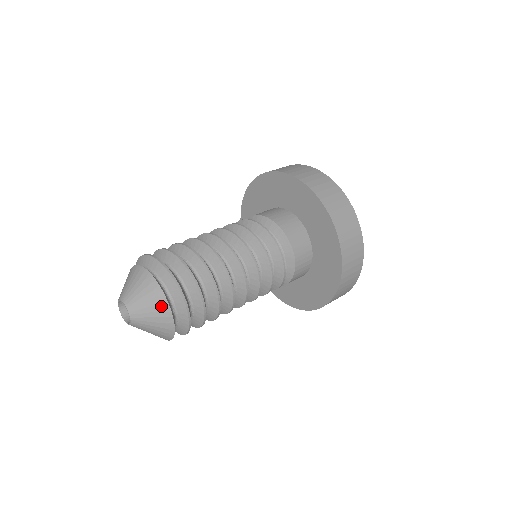
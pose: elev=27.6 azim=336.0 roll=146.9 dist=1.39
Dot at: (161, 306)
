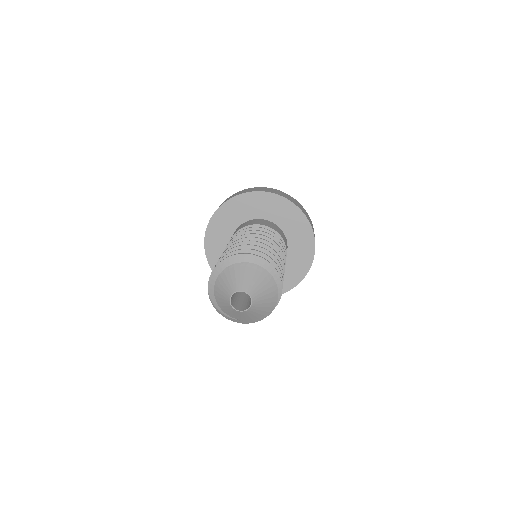
Dot at: (272, 304)
